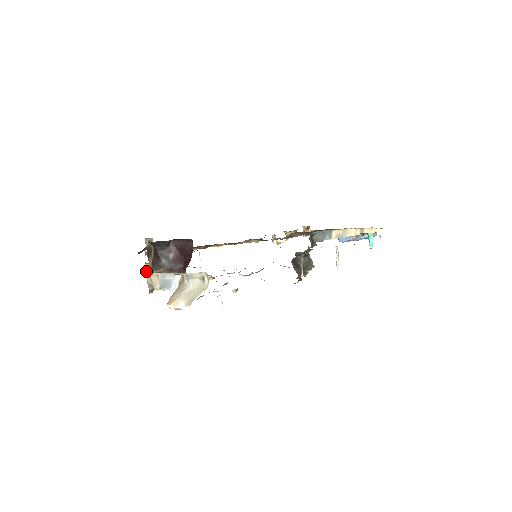
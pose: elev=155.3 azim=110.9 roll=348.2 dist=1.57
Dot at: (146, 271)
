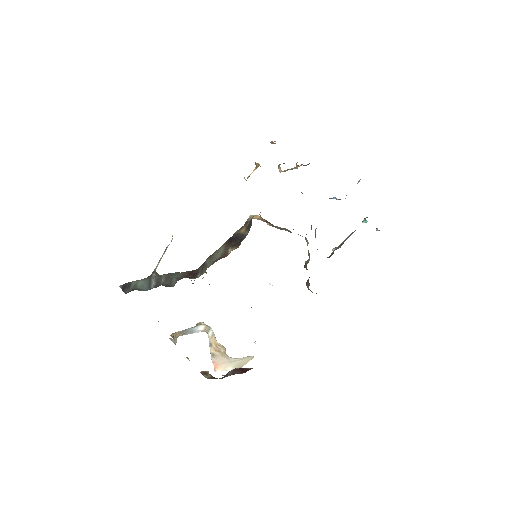
Dot at: occluded
